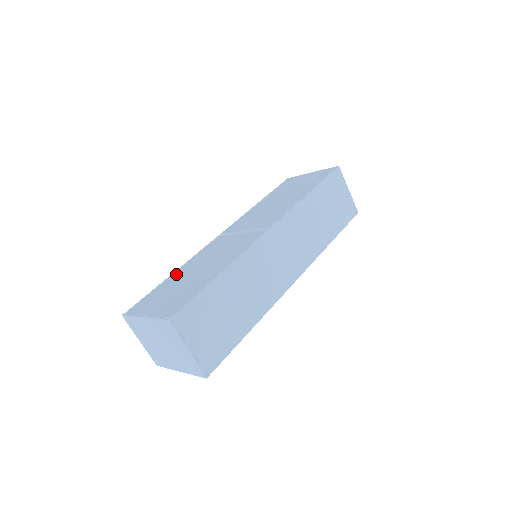
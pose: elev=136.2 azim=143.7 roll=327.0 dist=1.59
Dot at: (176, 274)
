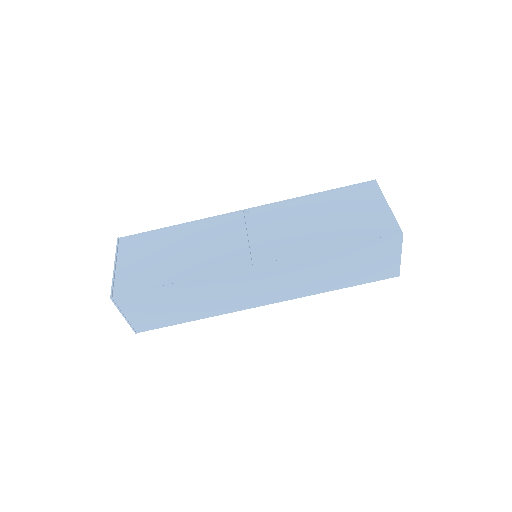
Dot at: (176, 231)
